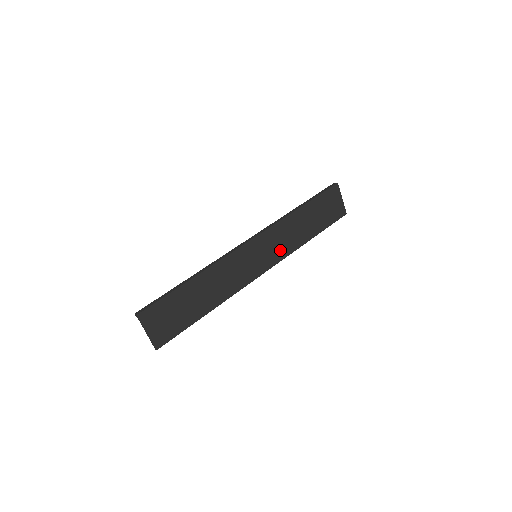
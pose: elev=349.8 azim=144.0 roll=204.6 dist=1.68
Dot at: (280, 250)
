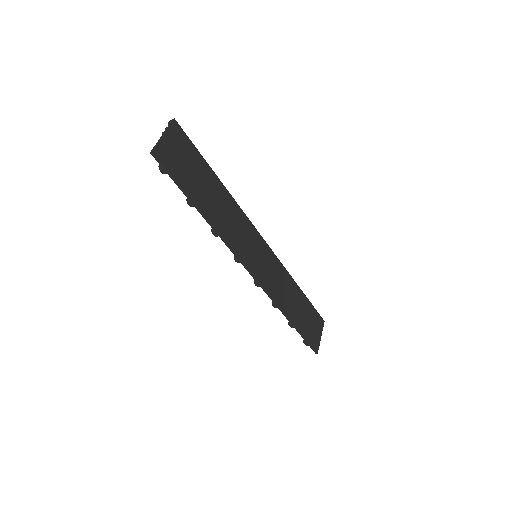
Dot at: (271, 284)
